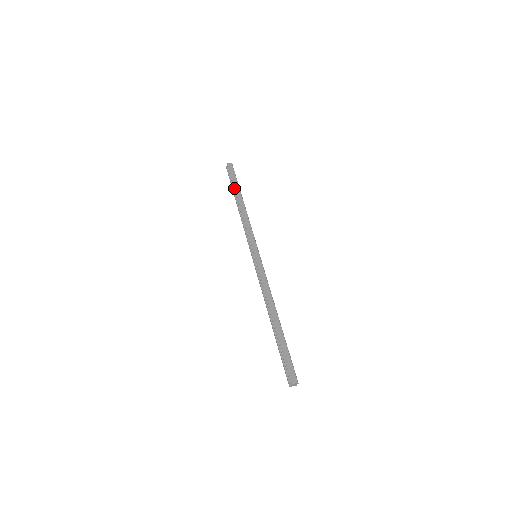
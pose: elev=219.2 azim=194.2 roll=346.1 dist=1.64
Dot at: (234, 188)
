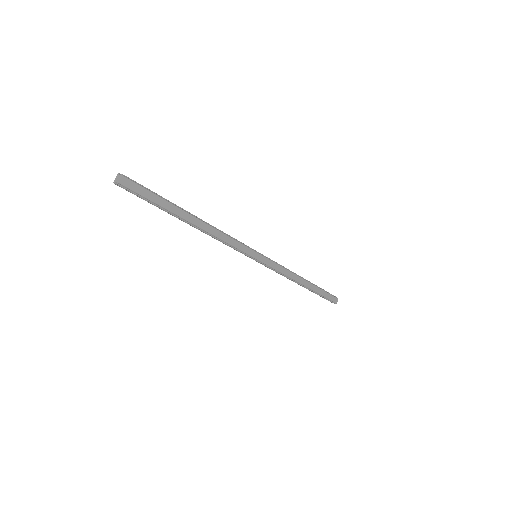
Dot at: (170, 213)
